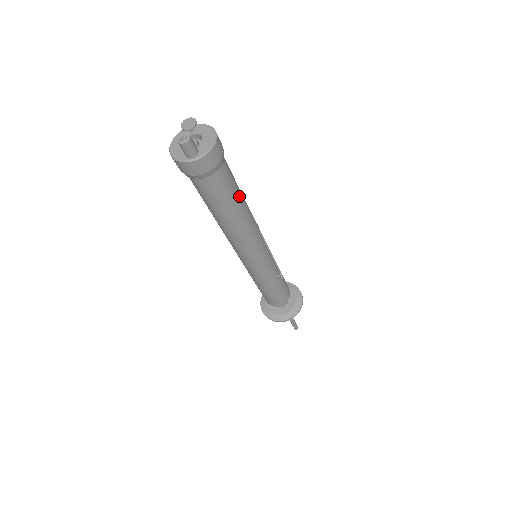
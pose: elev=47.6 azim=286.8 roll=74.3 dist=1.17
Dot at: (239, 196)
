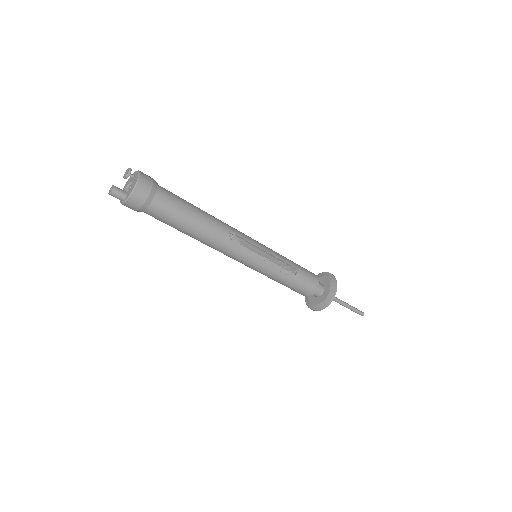
Dot at: (189, 218)
